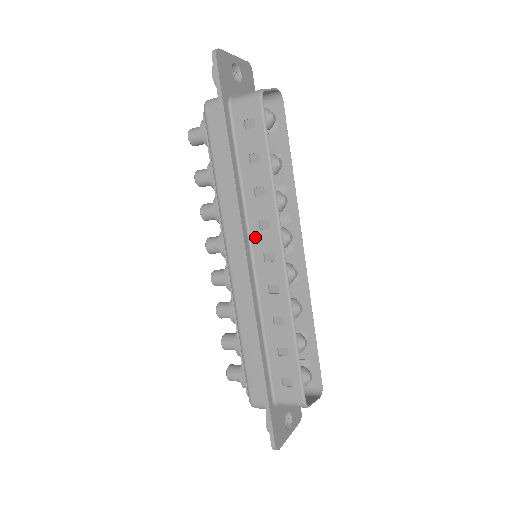
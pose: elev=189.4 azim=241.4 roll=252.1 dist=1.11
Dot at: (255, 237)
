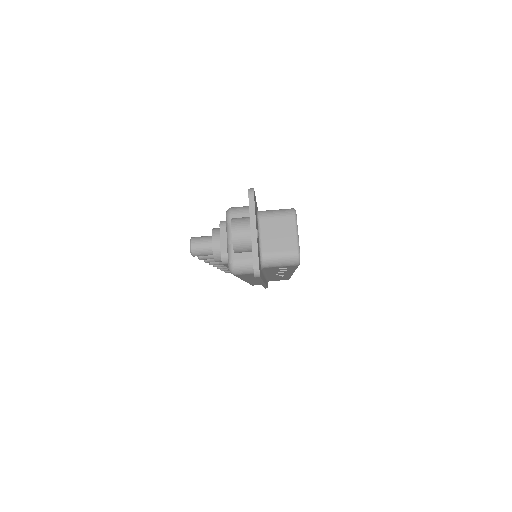
Dot at: occluded
